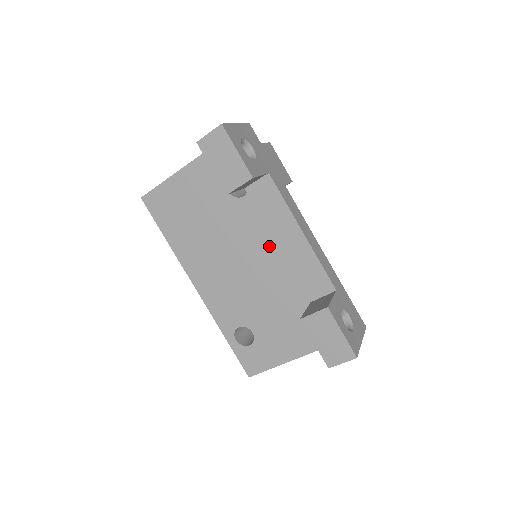
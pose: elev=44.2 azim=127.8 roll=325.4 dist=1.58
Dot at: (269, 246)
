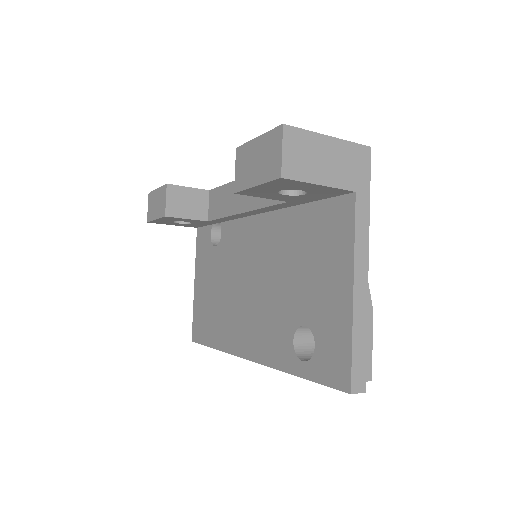
Dot at: (252, 232)
